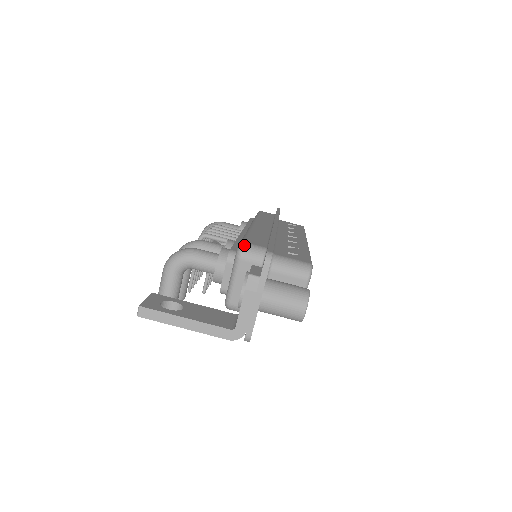
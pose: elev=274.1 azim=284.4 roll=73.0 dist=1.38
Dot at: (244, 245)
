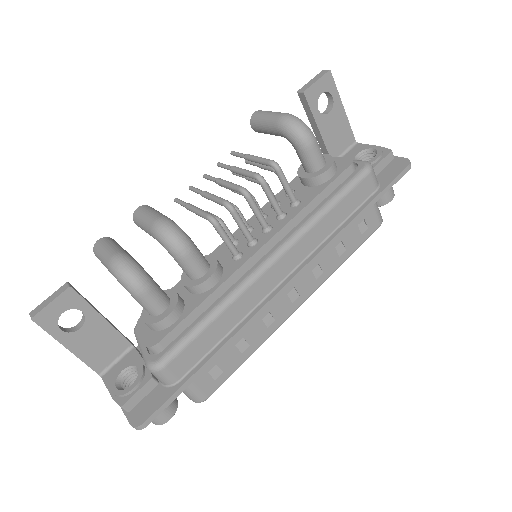
Dot at: (159, 371)
